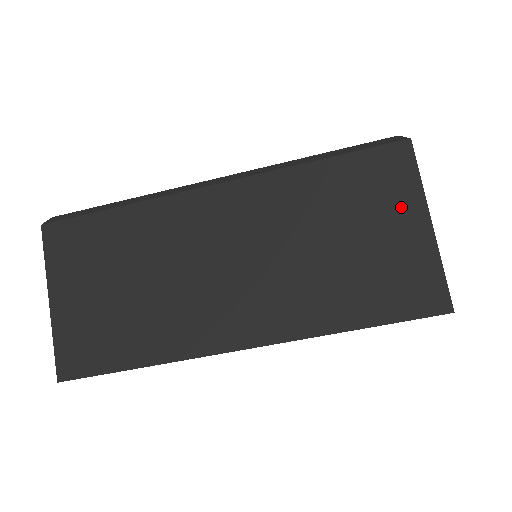
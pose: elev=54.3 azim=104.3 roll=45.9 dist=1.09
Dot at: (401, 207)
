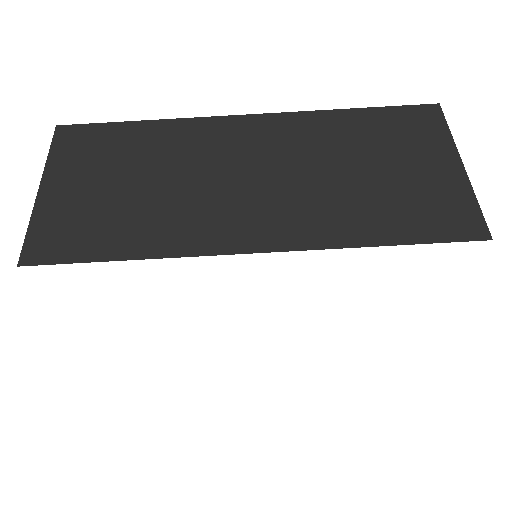
Dot at: (432, 150)
